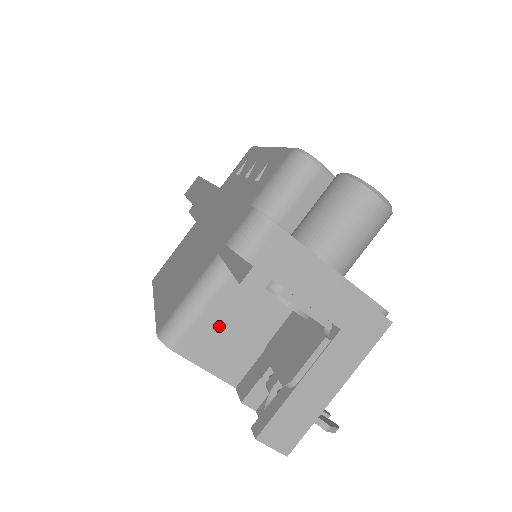
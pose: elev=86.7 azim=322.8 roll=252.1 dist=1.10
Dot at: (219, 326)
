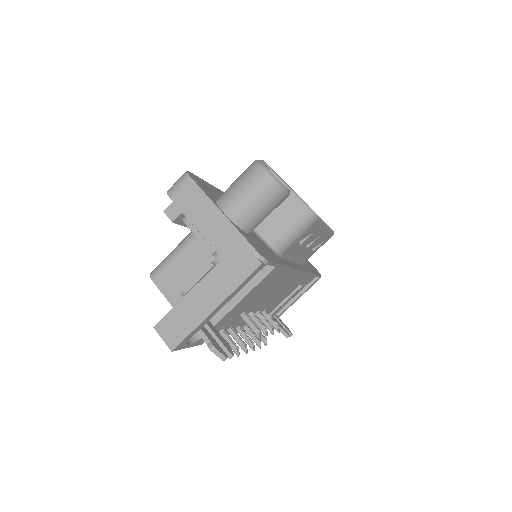
Dot at: (184, 271)
